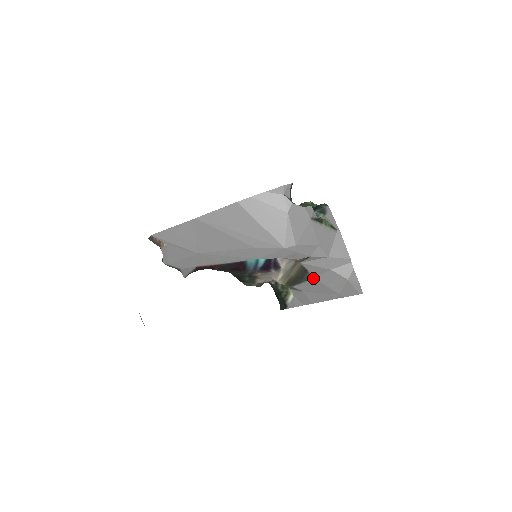
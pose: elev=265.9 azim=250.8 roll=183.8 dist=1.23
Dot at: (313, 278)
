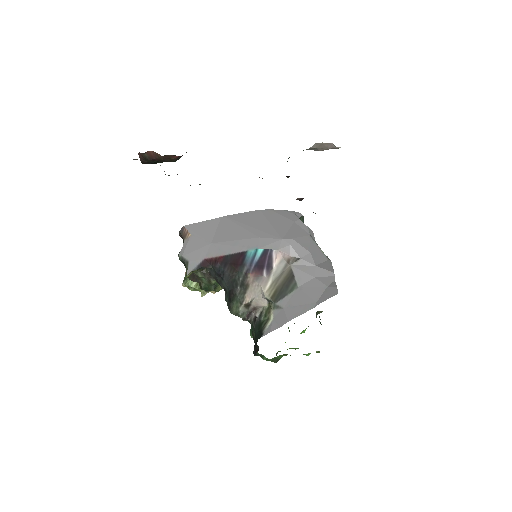
Dot at: (297, 288)
